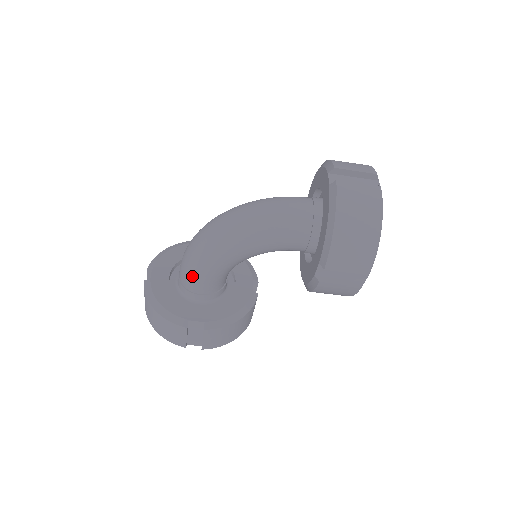
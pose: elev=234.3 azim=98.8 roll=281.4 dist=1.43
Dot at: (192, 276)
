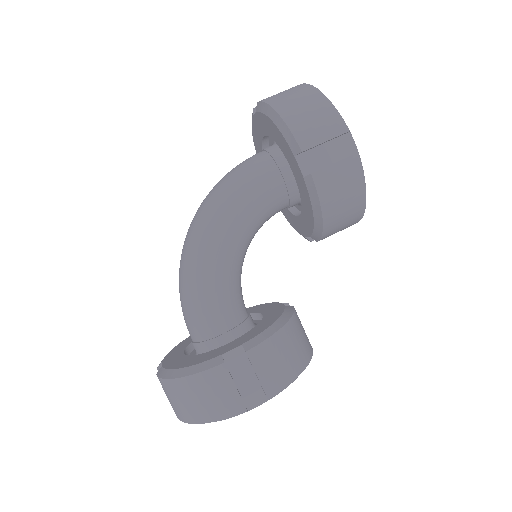
Dot at: (199, 311)
